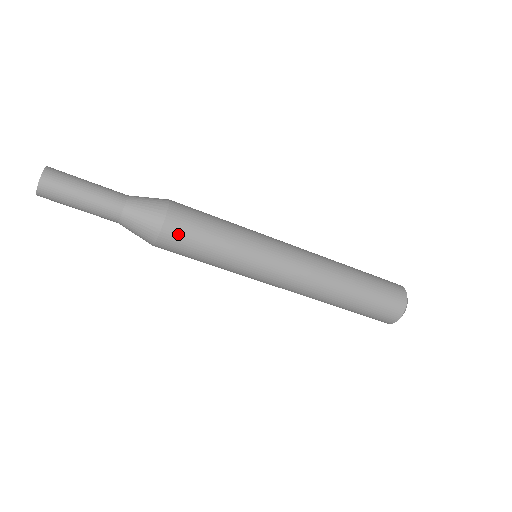
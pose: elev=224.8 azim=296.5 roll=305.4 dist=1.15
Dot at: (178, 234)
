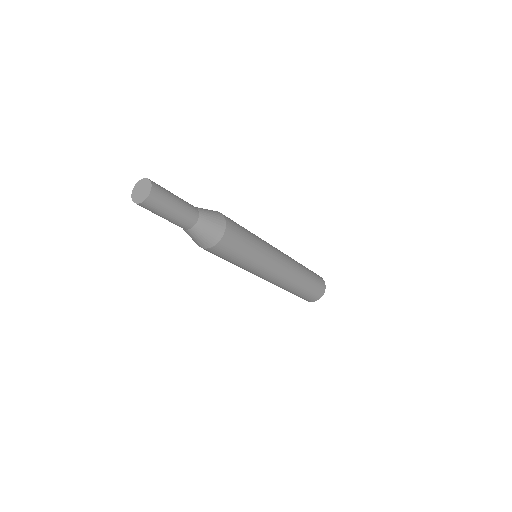
Dot at: (216, 252)
